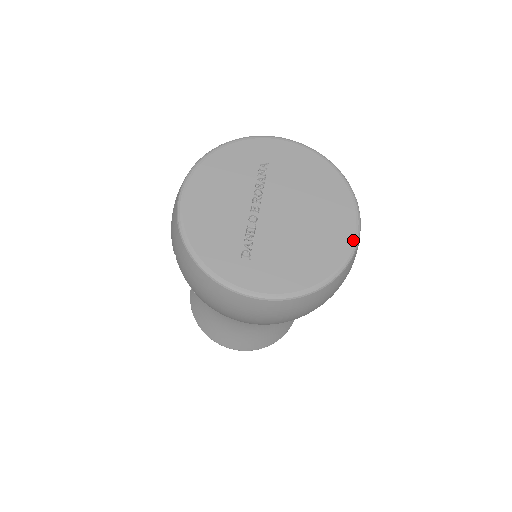
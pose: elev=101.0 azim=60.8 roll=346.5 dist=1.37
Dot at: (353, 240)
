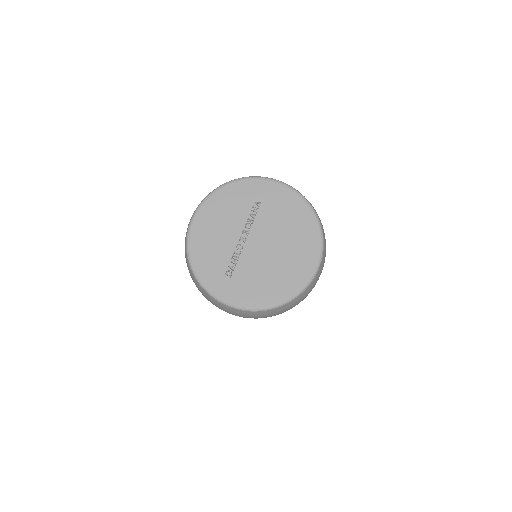
Dot at: (311, 274)
